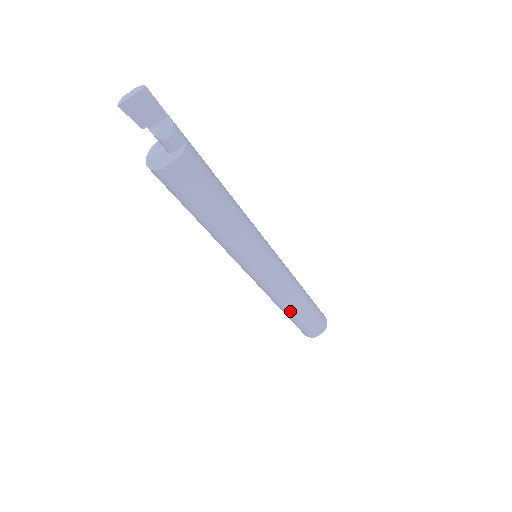
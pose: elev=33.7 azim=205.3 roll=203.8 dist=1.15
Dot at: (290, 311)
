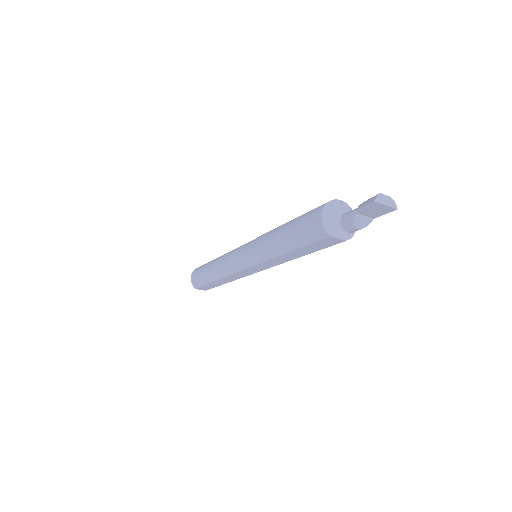
Dot at: (216, 280)
